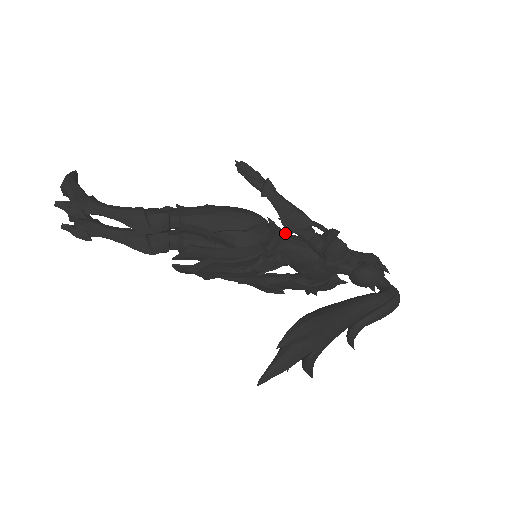
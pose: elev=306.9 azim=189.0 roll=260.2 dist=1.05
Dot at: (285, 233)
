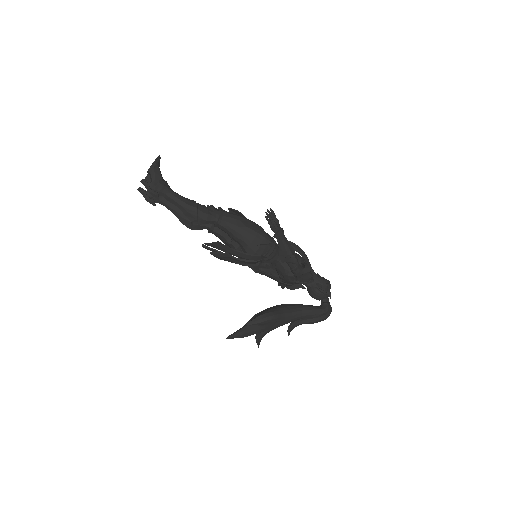
Dot at: occluded
